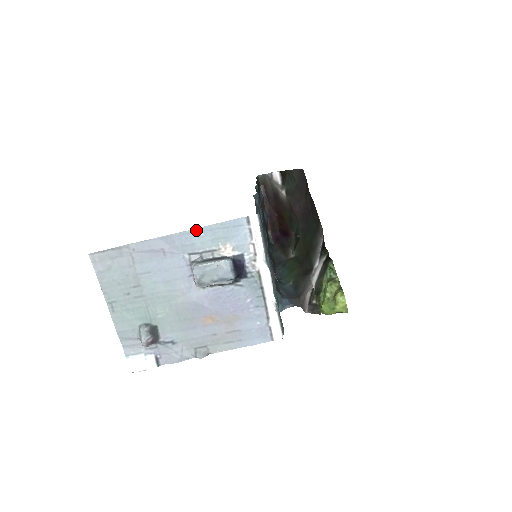
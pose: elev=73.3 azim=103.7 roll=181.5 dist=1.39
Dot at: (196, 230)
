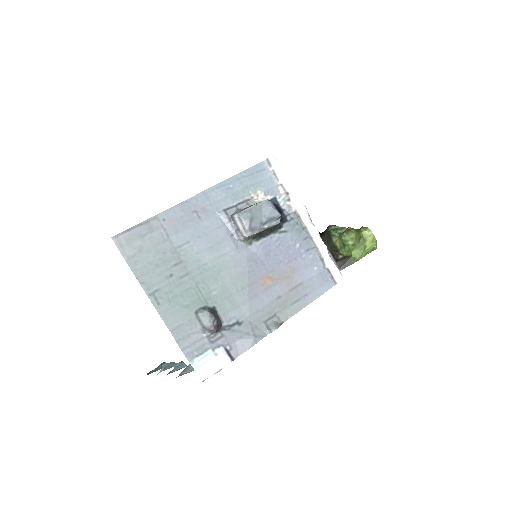
Dot at: (224, 183)
